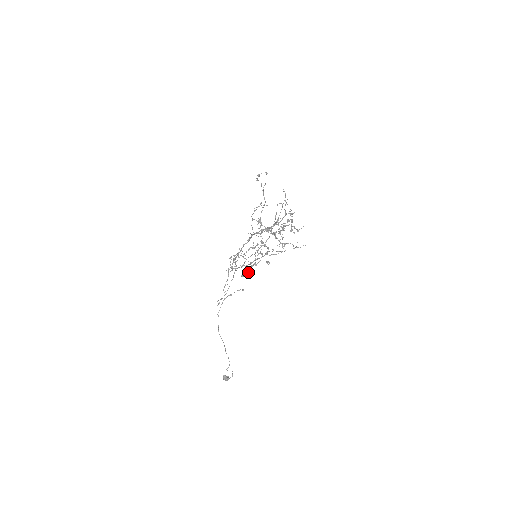
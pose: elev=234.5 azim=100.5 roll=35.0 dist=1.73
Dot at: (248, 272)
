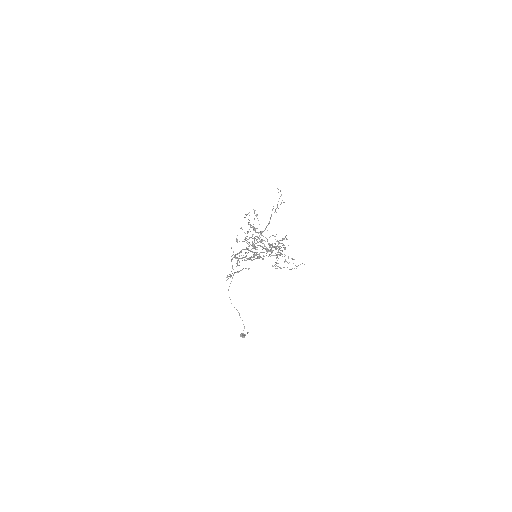
Dot at: occluded
